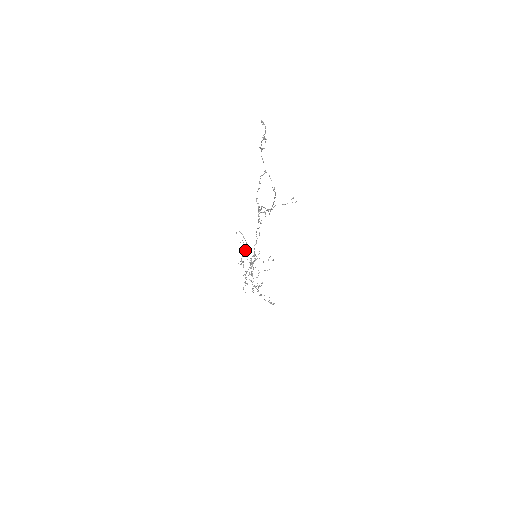
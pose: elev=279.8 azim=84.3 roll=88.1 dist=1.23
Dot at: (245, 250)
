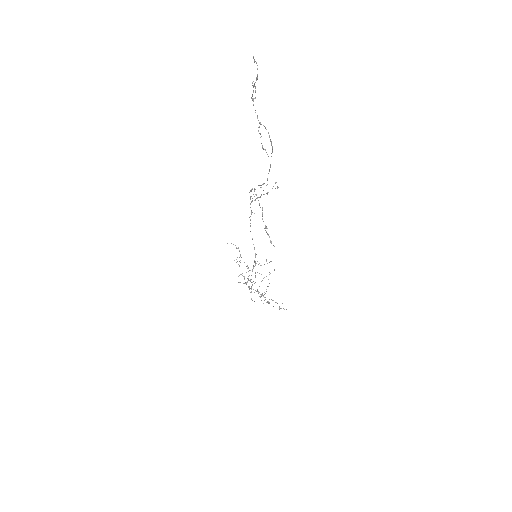
Dot at: occluded
